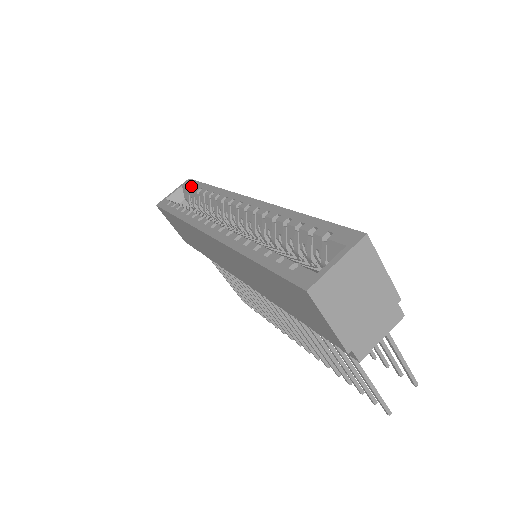
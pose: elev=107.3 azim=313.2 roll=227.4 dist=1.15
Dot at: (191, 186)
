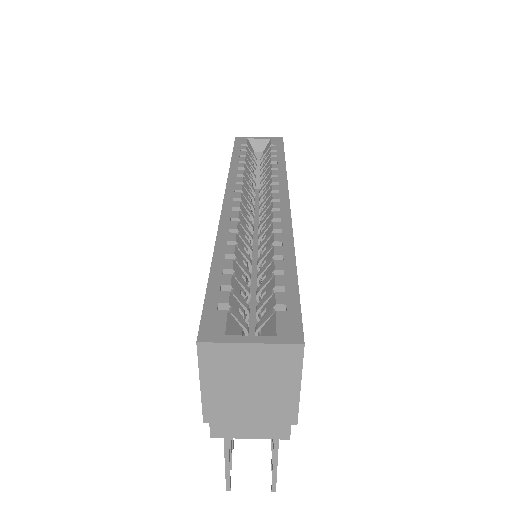
Dot at: (274, 146)
